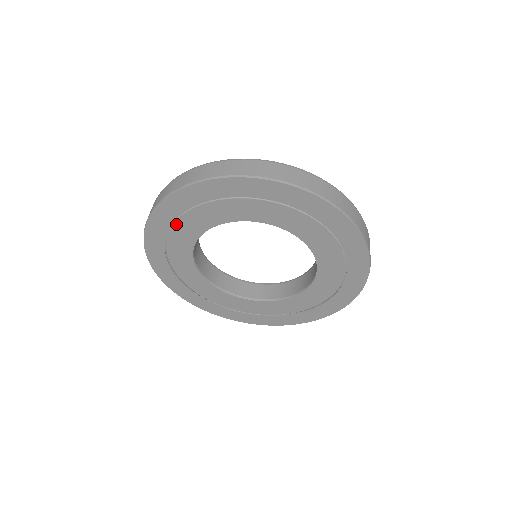
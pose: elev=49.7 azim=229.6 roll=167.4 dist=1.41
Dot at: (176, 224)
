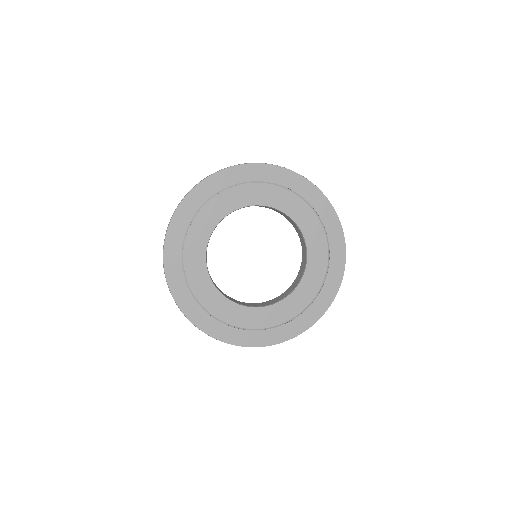
Dot at: (191, 226)
